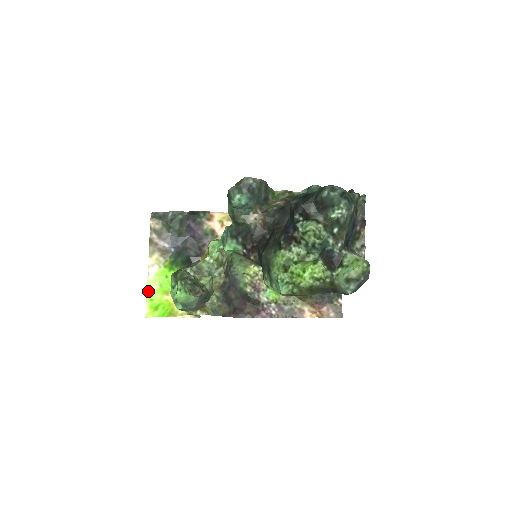
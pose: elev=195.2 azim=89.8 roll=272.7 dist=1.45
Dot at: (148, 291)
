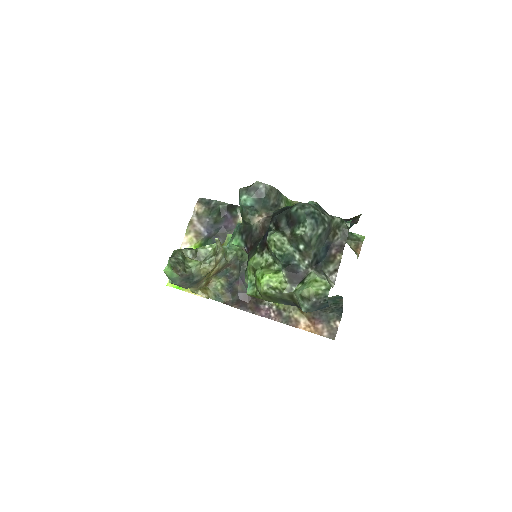
Dot at: occluded
